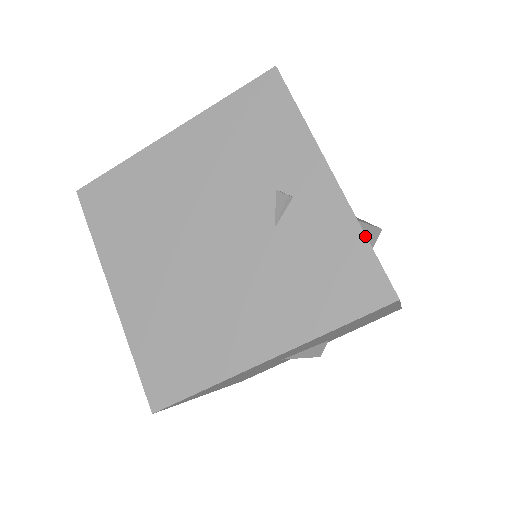
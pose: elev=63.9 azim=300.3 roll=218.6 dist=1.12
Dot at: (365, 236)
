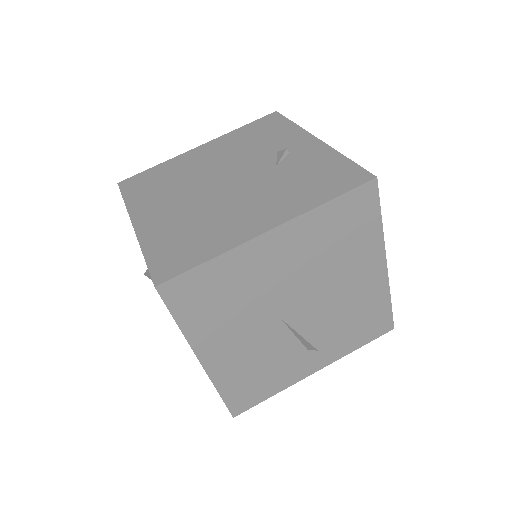
Dot at: (345, 157)
